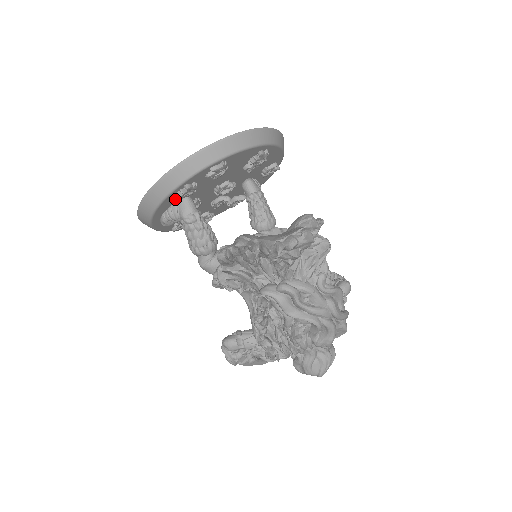
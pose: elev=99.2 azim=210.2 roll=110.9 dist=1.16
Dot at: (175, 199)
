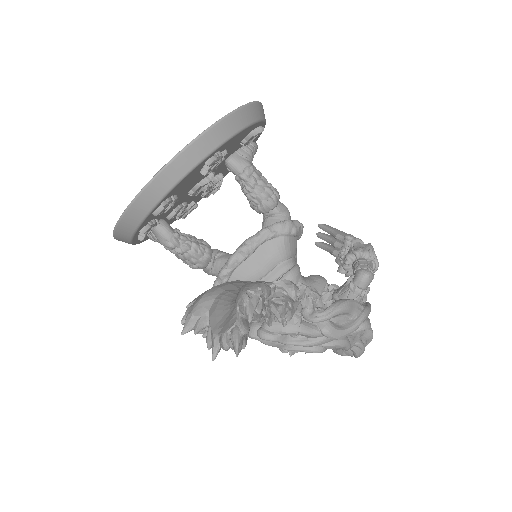
Dot at: occluded
